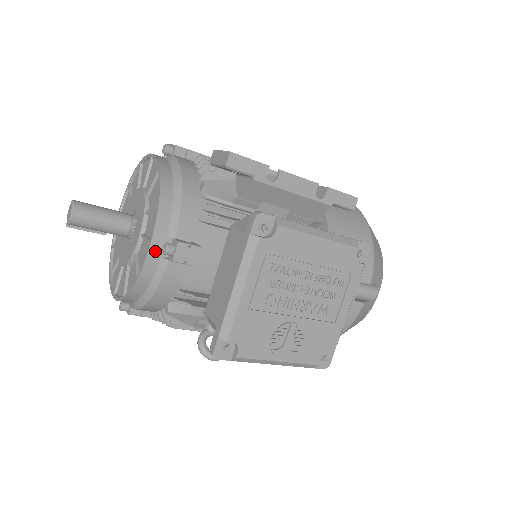
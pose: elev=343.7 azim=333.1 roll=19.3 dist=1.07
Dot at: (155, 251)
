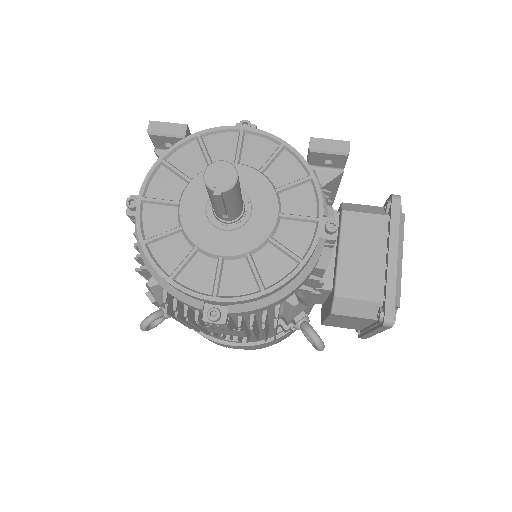
Dot at: (321, 229)
